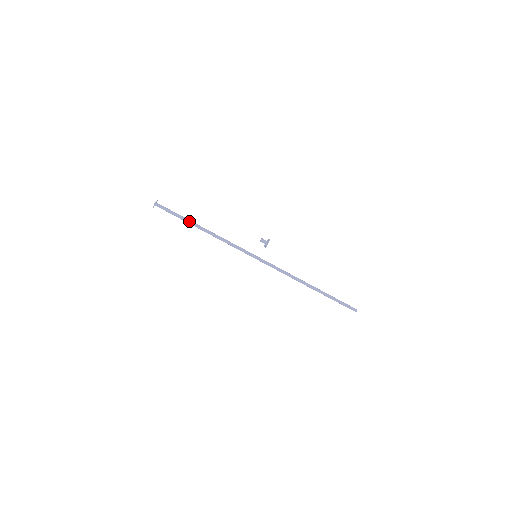
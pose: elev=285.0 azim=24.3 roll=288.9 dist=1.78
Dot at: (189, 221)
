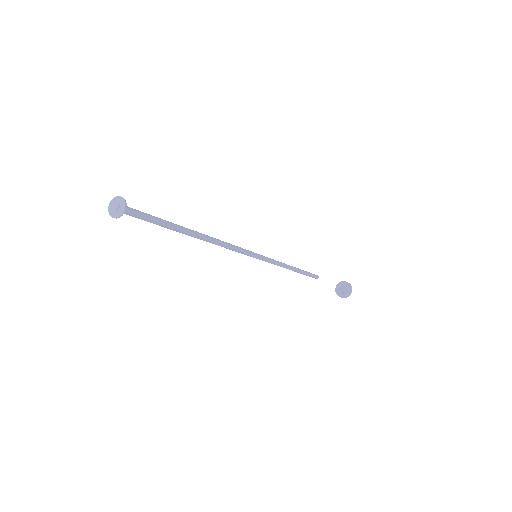
Dot at: (177, 228)
